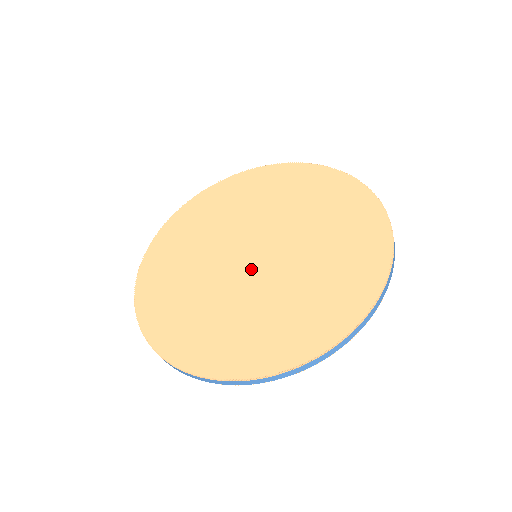
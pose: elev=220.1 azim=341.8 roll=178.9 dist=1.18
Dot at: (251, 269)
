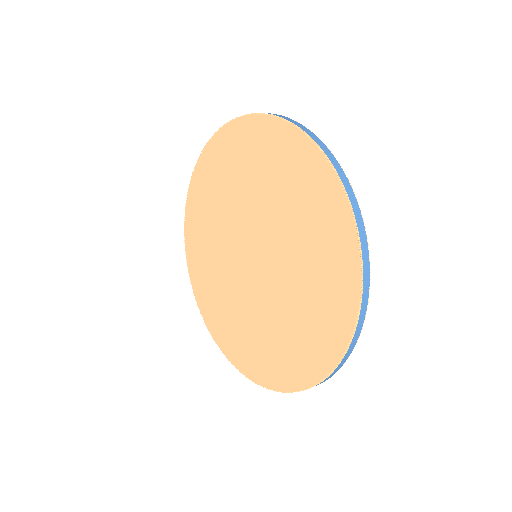
Dot at: (261, 273)
